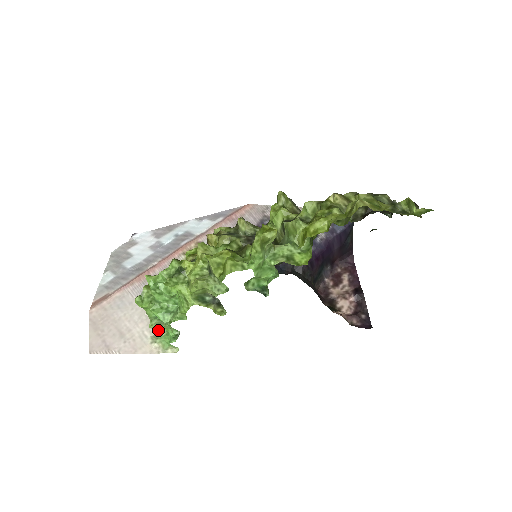
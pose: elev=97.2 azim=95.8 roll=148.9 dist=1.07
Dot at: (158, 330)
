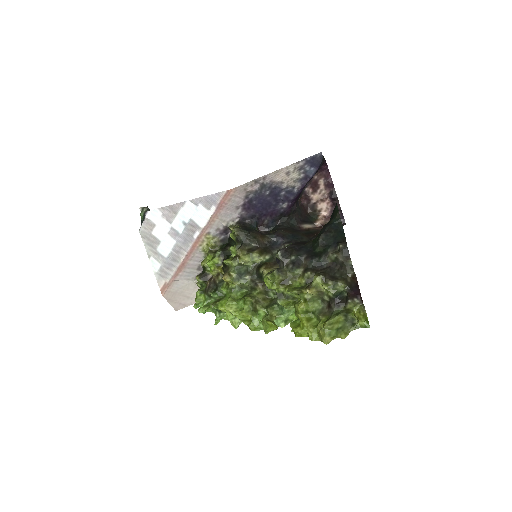
Dot at: occluded
